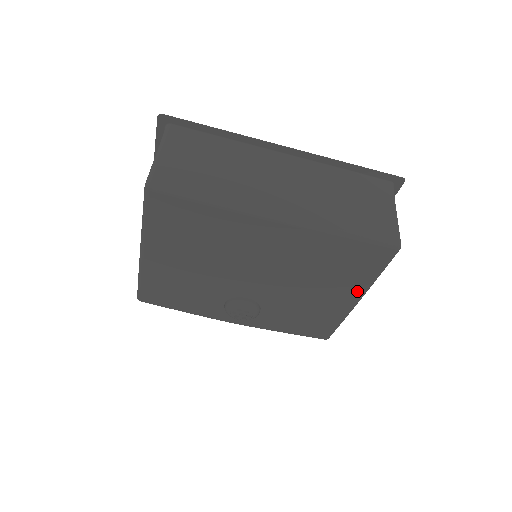
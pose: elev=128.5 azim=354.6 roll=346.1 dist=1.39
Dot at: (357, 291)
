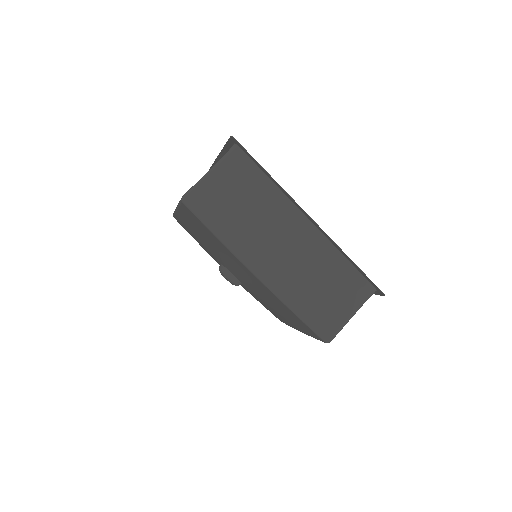
Dot at: occluded
